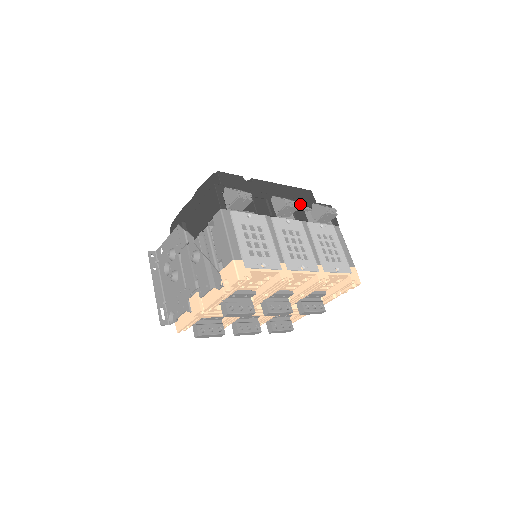
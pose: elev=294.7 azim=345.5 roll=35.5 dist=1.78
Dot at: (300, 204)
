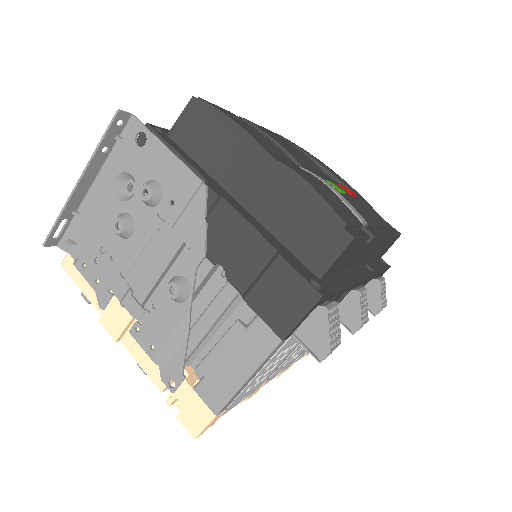
Dot at: occluded
